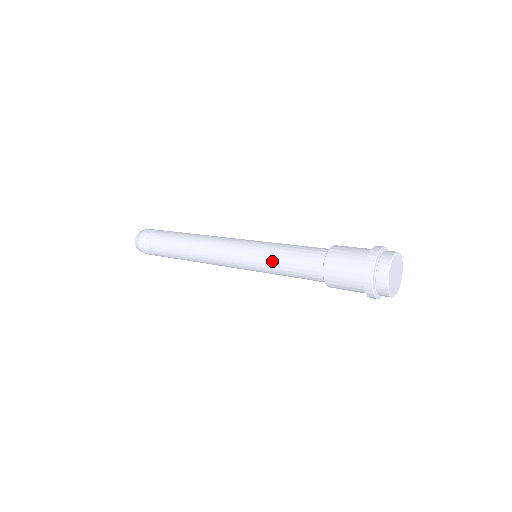
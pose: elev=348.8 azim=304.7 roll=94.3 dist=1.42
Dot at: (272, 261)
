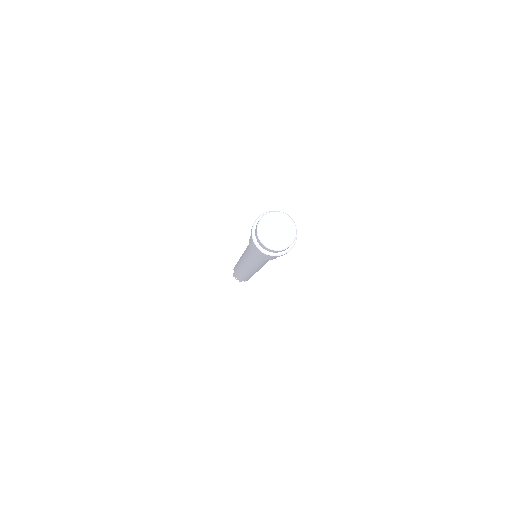
Dot at: occluded
